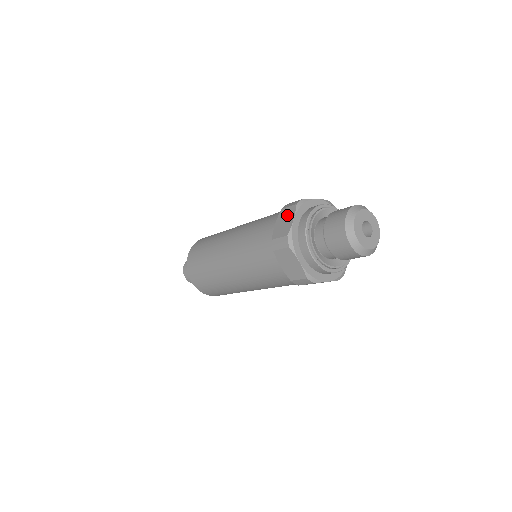
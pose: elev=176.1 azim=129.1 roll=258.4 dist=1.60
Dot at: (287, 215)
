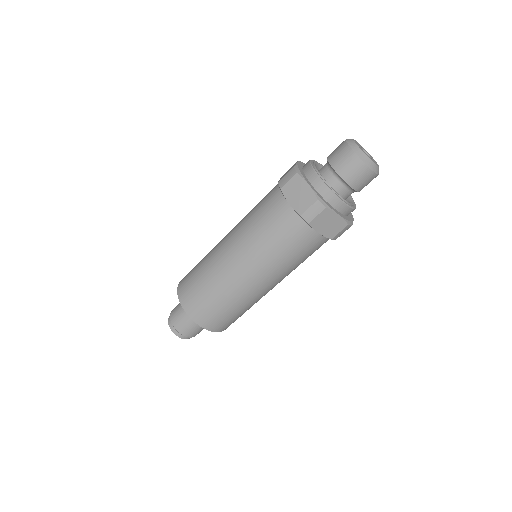
Dot at: (290, 168)
